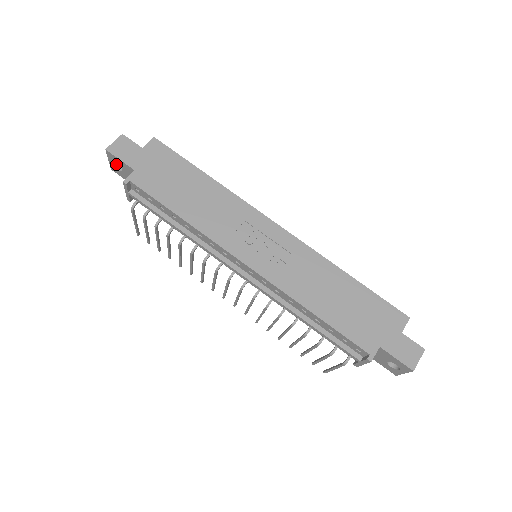
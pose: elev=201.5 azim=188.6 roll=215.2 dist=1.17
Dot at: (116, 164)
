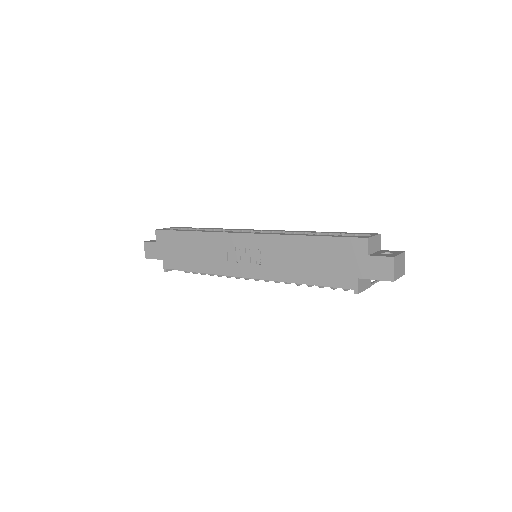
Dot at: occluded
